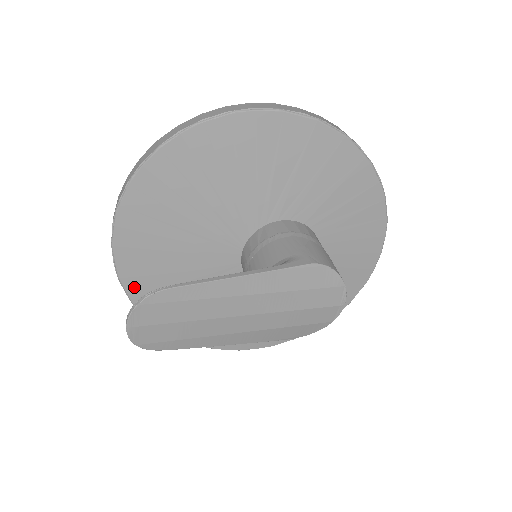
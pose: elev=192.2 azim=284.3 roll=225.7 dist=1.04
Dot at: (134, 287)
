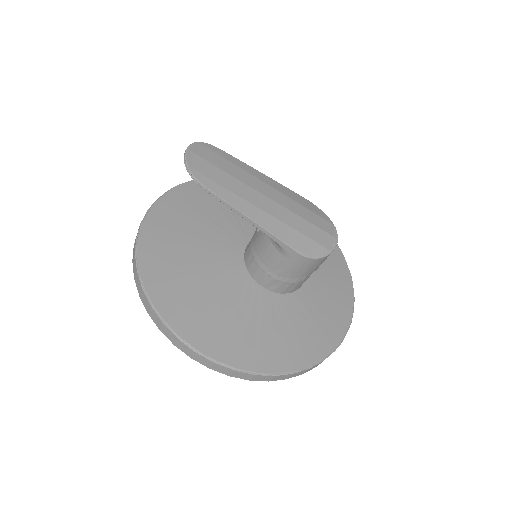
Dot at: (147, 260)
